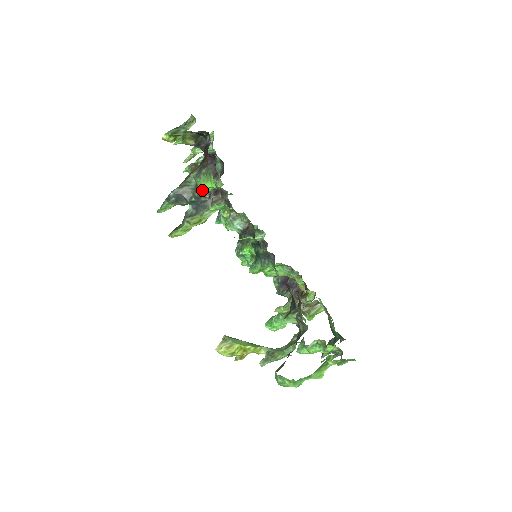
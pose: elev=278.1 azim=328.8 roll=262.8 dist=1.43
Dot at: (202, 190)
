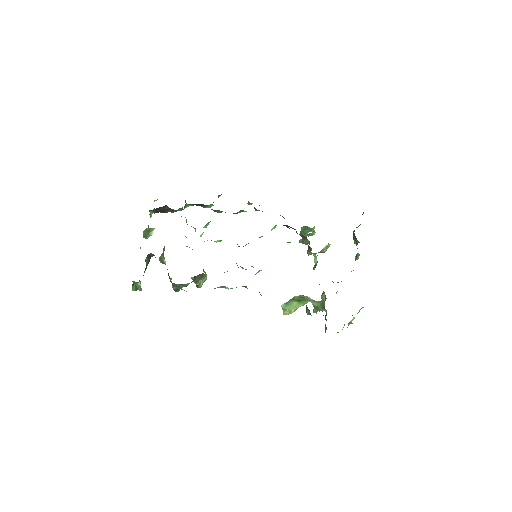
Dot at: occluded
